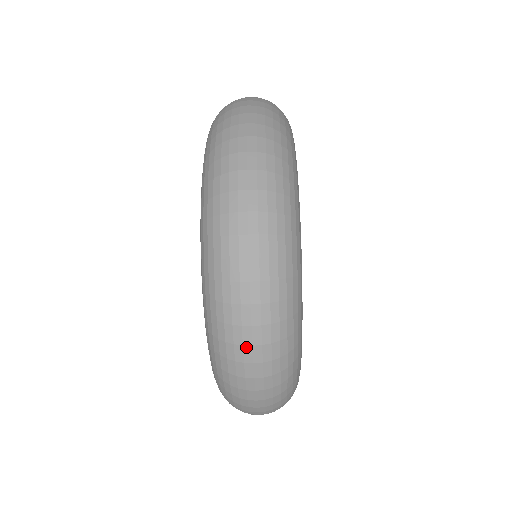
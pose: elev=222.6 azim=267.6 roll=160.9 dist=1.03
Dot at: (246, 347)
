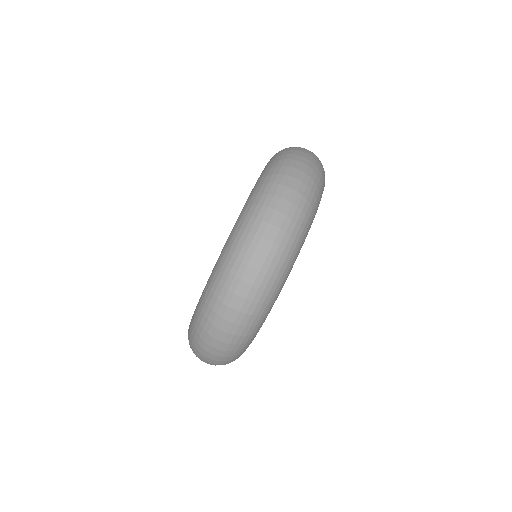
Dot at: (270, 225)
